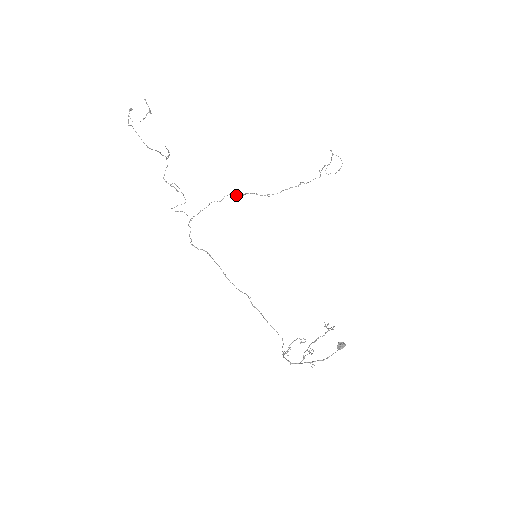
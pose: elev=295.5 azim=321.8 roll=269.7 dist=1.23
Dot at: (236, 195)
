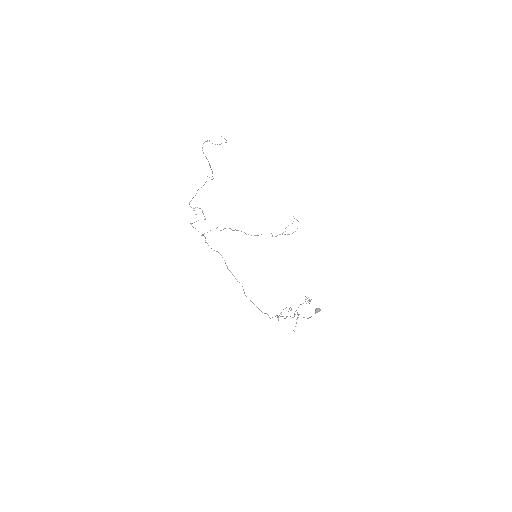
Dot at: (232, 230)
